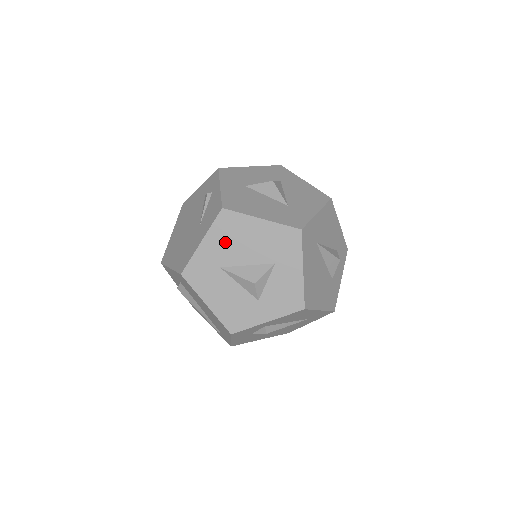
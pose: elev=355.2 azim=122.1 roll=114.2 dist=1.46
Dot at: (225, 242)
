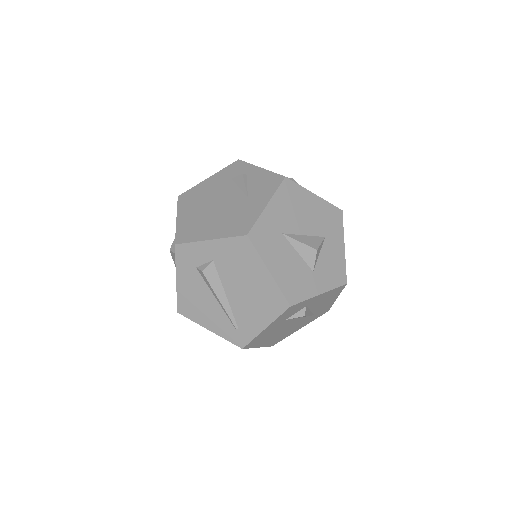
Dot at: (287, 209)
